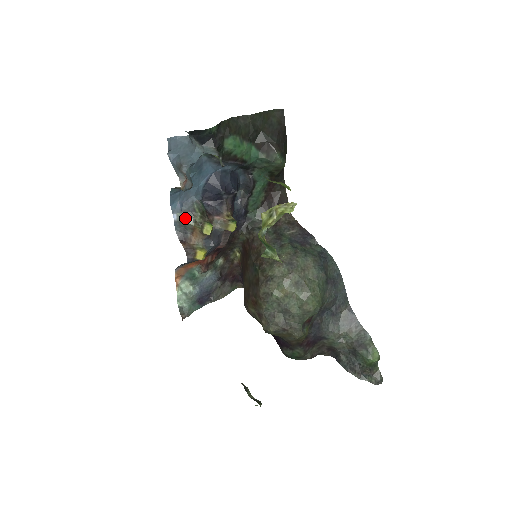
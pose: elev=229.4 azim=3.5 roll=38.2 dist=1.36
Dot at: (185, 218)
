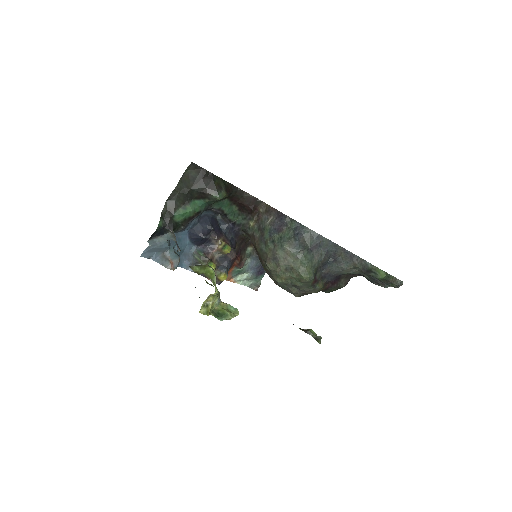
Dot at: occluded
